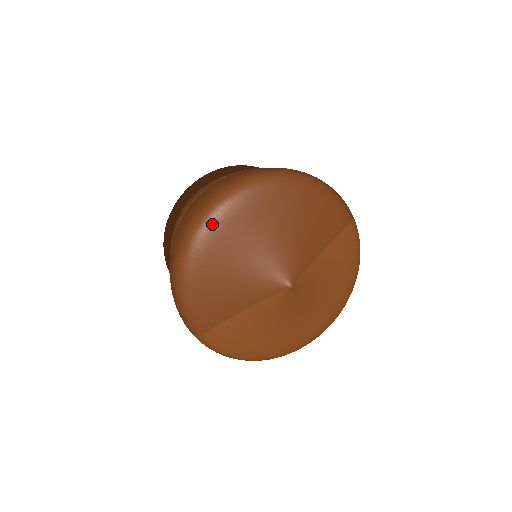
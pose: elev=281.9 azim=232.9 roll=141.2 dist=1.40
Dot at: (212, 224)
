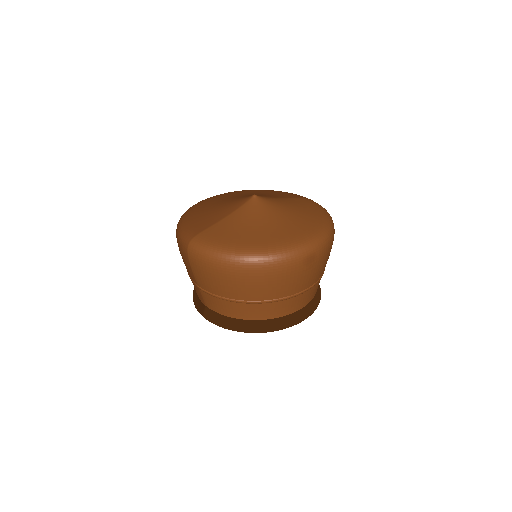
Dot at: (202, 201)
